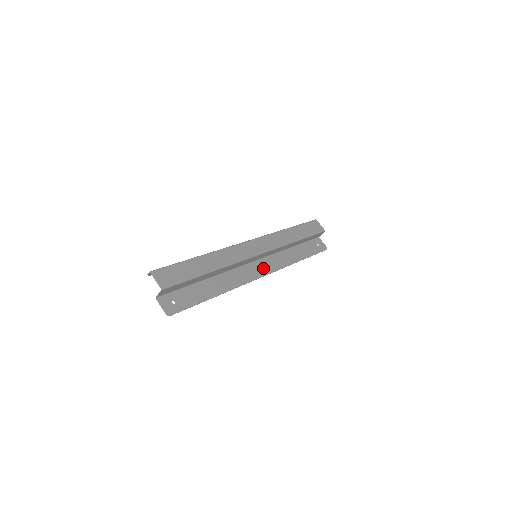
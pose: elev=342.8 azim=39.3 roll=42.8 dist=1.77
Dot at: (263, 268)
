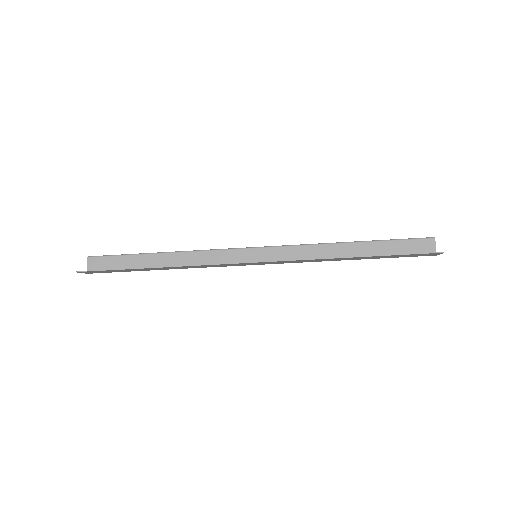
Dot at: (262, 263)
